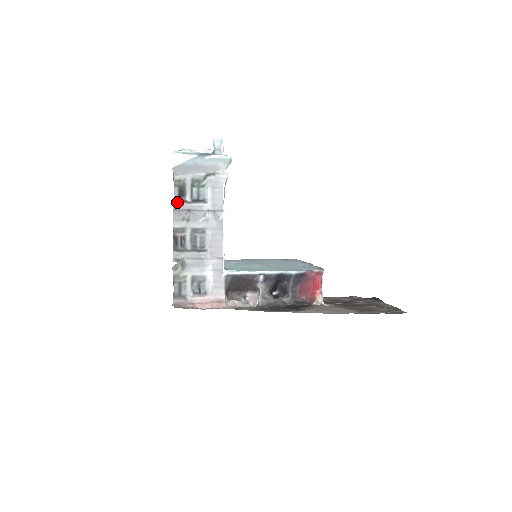
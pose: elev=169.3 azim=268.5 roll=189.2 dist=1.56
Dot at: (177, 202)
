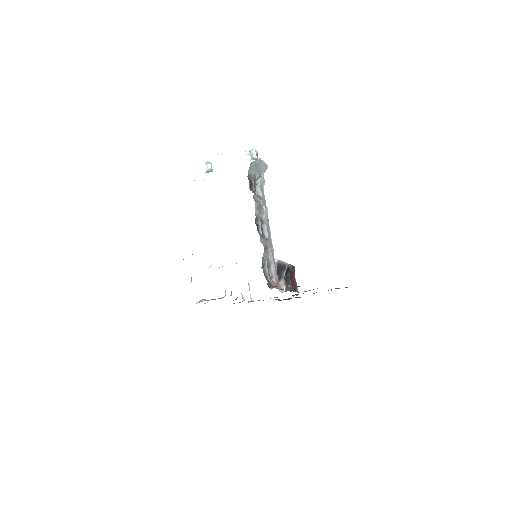
Dot at: (255, 193)
